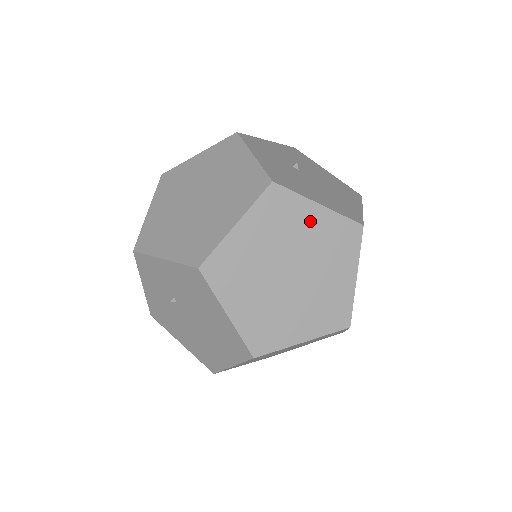
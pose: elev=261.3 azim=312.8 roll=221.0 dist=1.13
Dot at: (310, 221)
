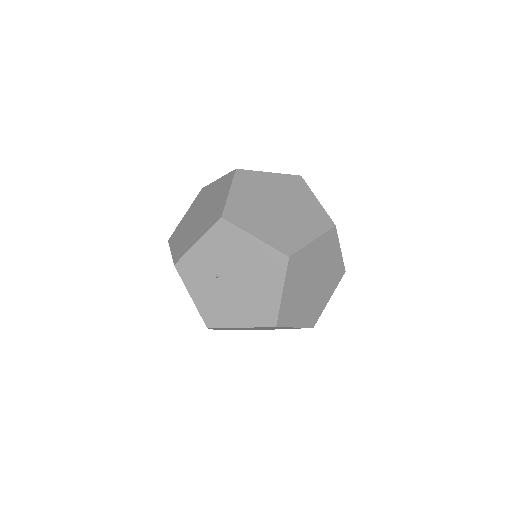
Dot at: (270, 181)
